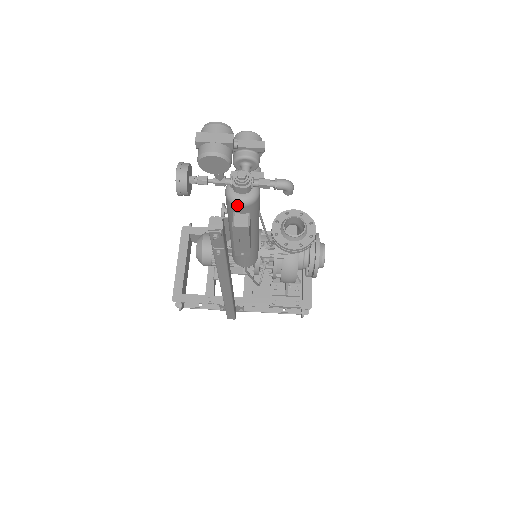
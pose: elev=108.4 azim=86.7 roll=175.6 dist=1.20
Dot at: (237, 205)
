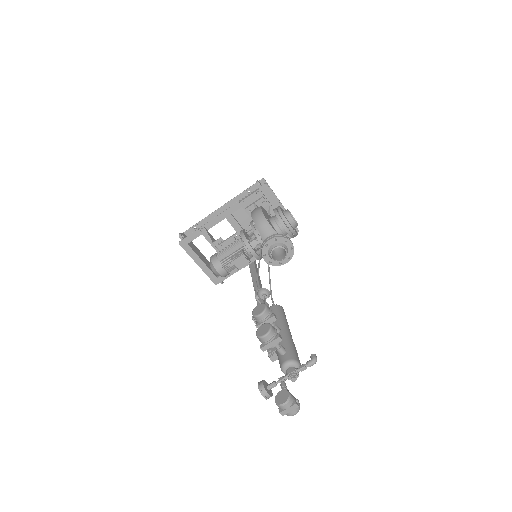
Dot at: occluded
